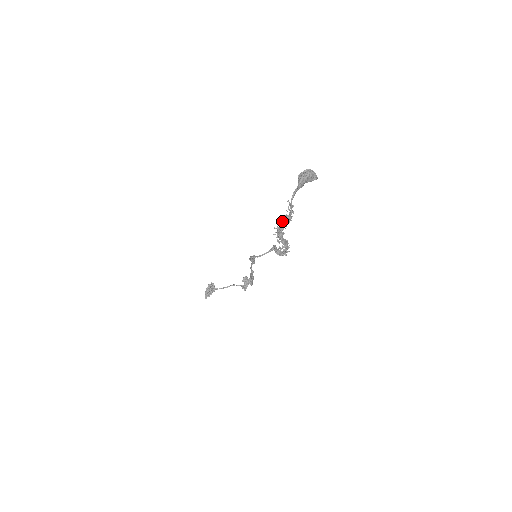
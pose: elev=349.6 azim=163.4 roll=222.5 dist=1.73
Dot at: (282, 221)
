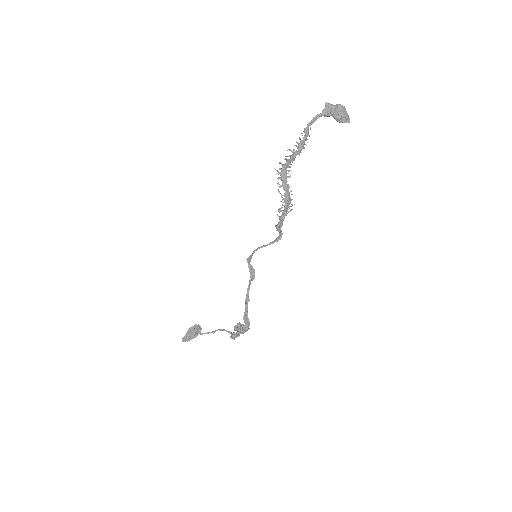
Dot at: (290, 150)
